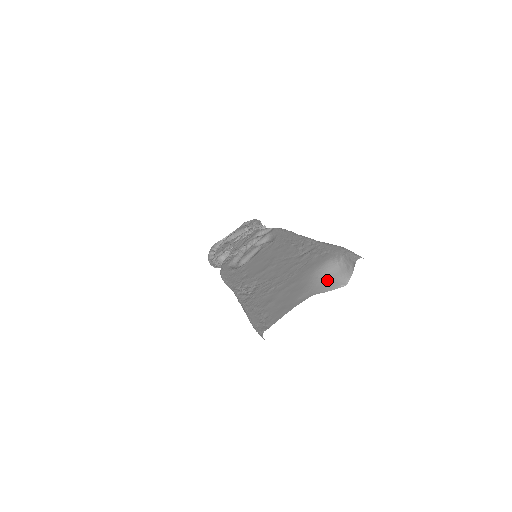
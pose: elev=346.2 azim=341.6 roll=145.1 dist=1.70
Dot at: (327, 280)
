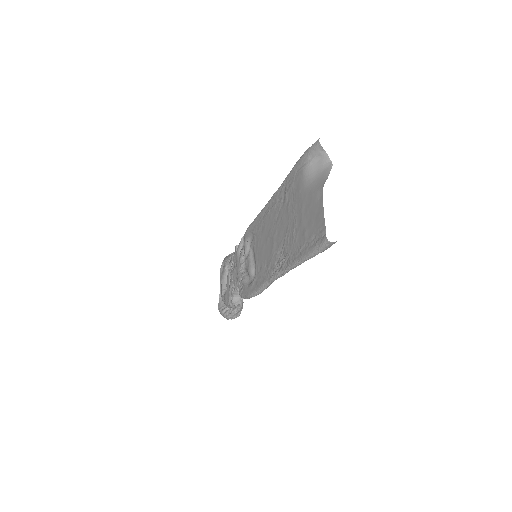
Dot at: (318, 176)
